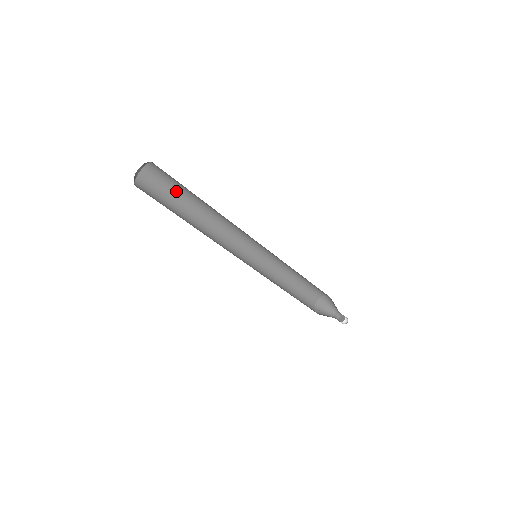
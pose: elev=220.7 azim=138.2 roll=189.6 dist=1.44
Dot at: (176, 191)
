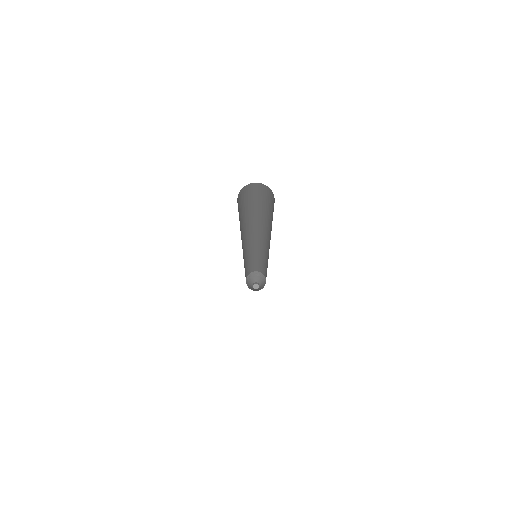
Dot at: (266, 206)
